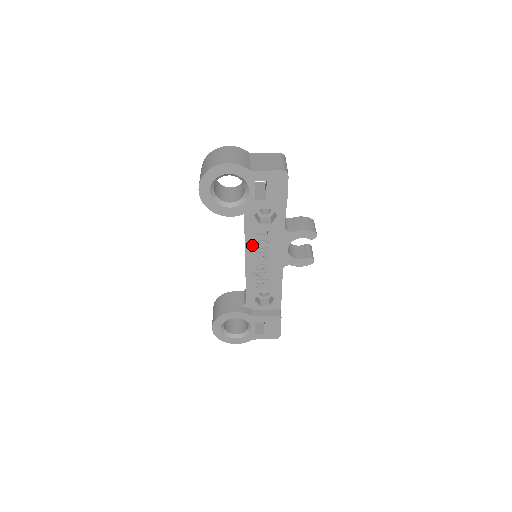
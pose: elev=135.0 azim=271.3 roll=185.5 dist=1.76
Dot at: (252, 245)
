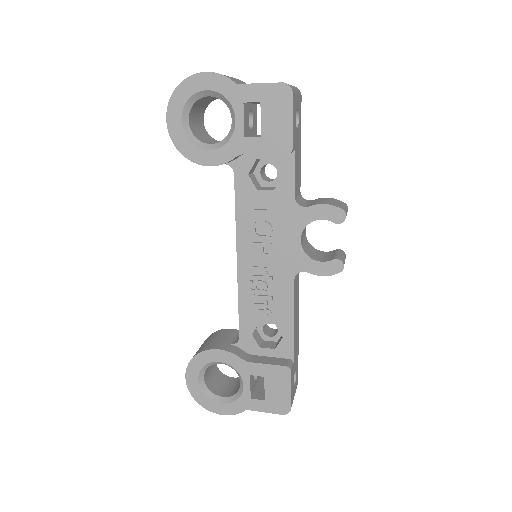
Dot at: (246, 229)
